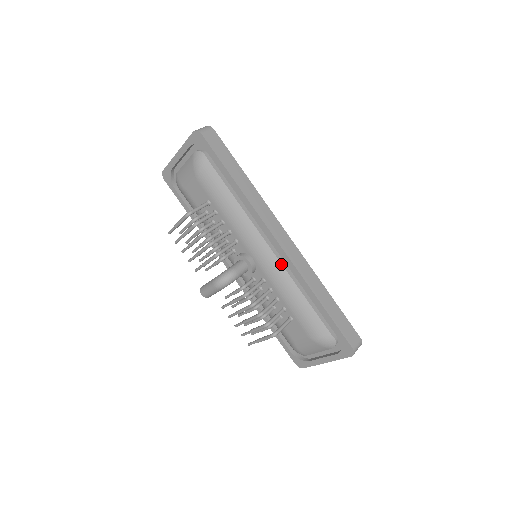
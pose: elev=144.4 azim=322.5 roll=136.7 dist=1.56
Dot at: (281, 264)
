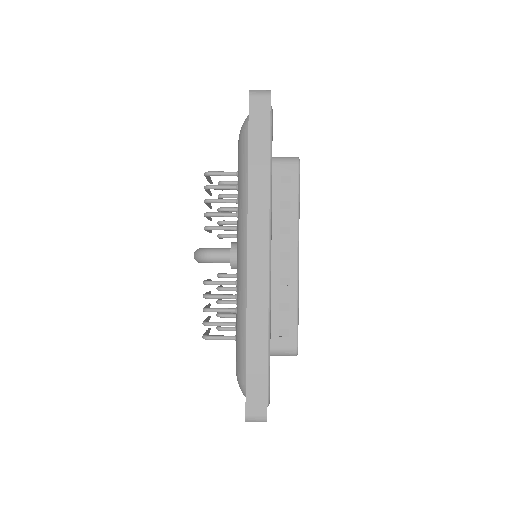
Dot at: occluded
